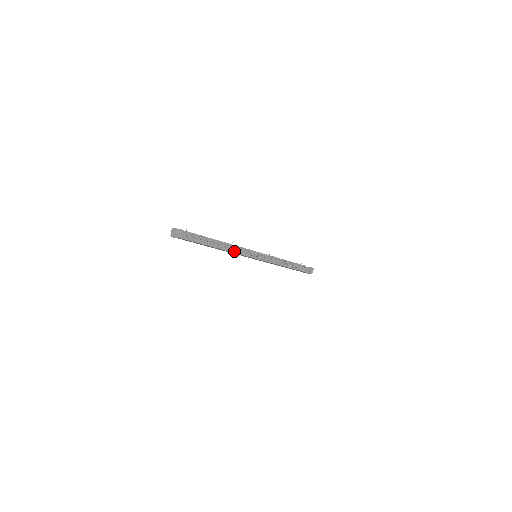
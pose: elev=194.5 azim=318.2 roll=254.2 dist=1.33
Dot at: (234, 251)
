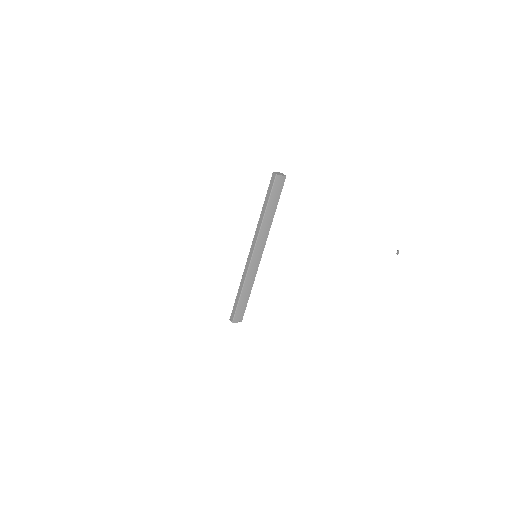
Dot at: (256, 238)
